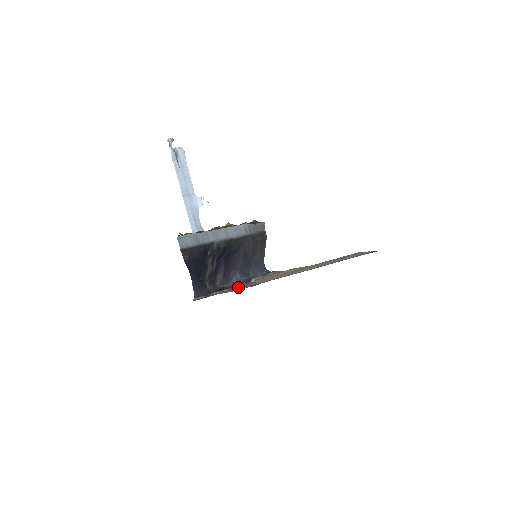
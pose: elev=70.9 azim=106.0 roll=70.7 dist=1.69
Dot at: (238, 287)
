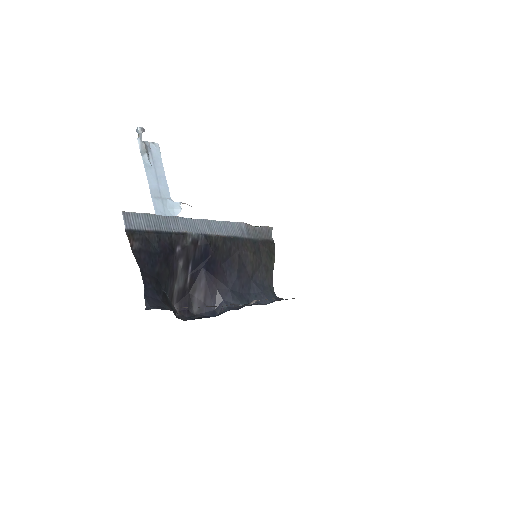
Dot at: occluded
